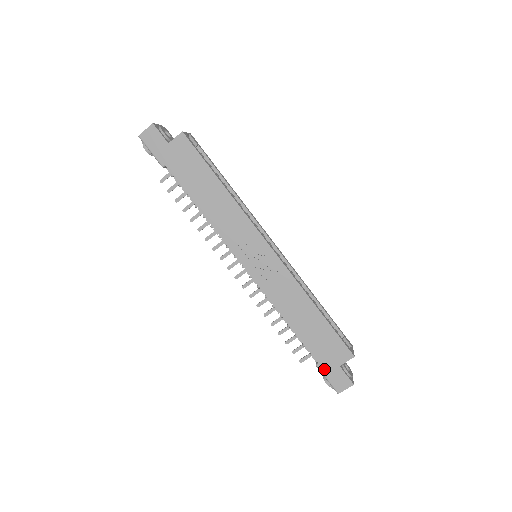
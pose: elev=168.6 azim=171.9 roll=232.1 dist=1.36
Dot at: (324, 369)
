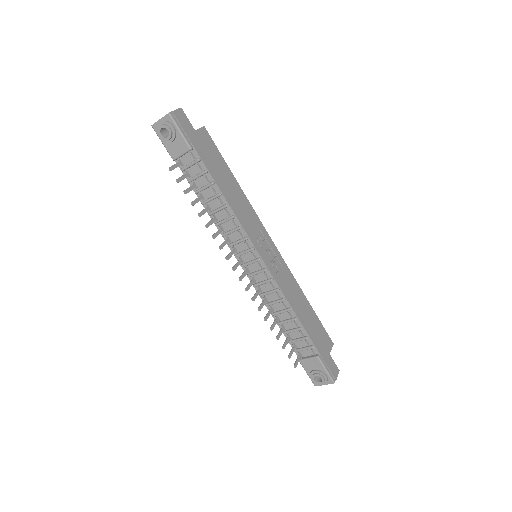
Dot at: (323, 359)
